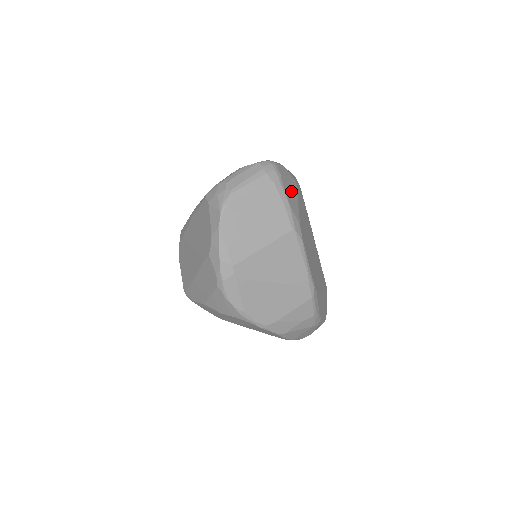
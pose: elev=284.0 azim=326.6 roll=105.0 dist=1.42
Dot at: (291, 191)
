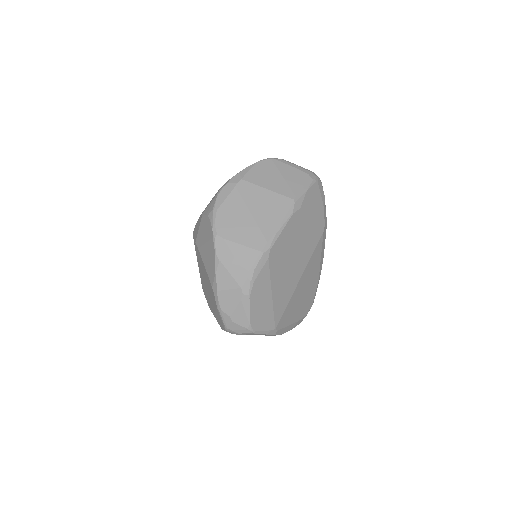
Dot at: (315, 199)
